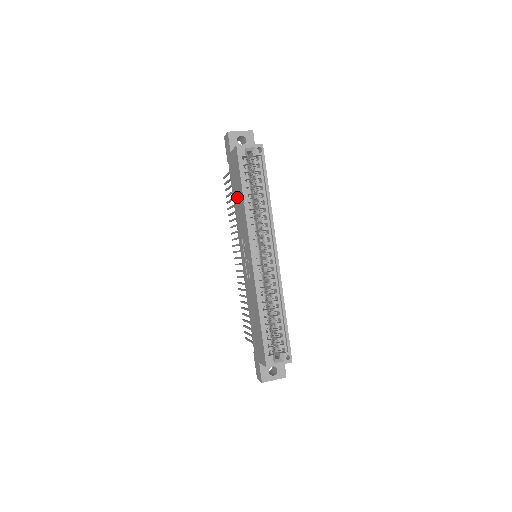
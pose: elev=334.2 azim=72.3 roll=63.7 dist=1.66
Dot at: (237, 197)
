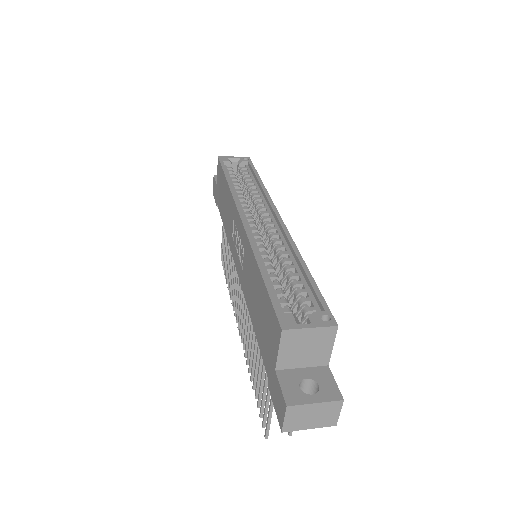
Dot at: (224, 205)
